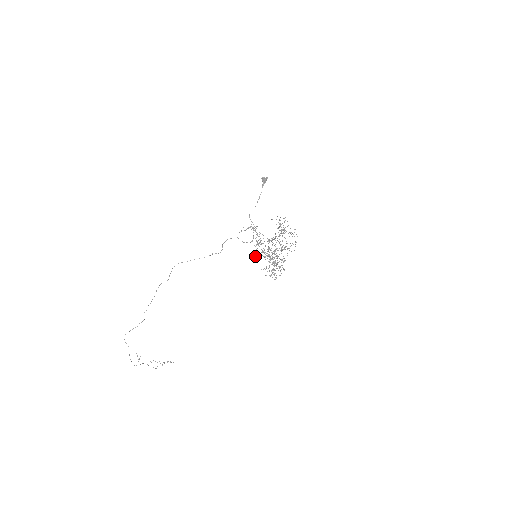
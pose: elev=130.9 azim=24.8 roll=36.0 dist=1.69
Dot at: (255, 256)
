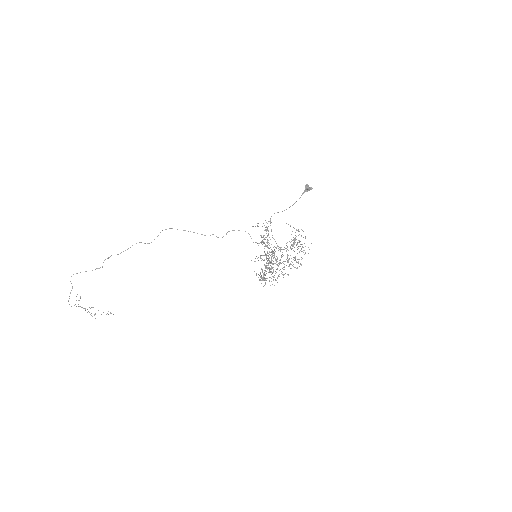
Dot at: occluded
